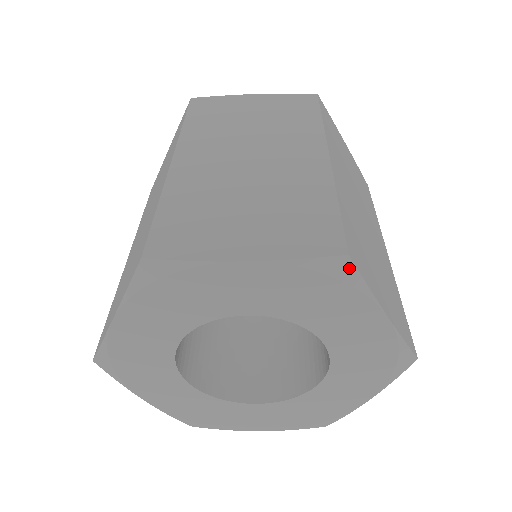
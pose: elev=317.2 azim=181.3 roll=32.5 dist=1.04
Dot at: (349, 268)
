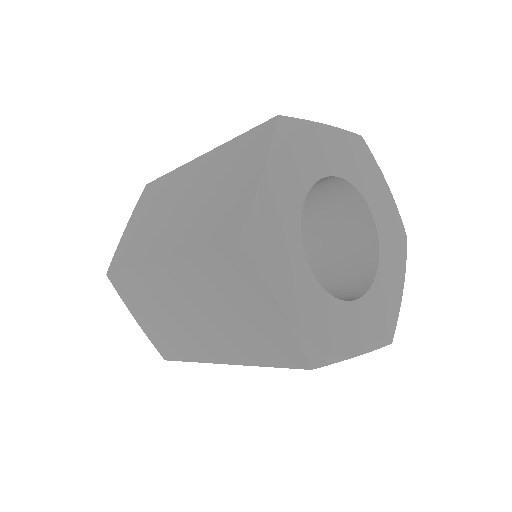
Dot at: (365, 144)
